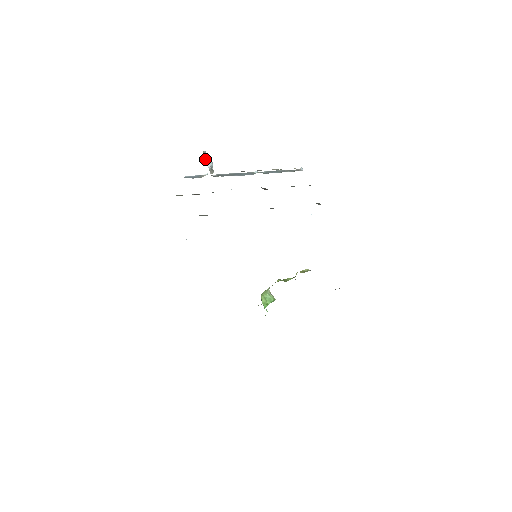
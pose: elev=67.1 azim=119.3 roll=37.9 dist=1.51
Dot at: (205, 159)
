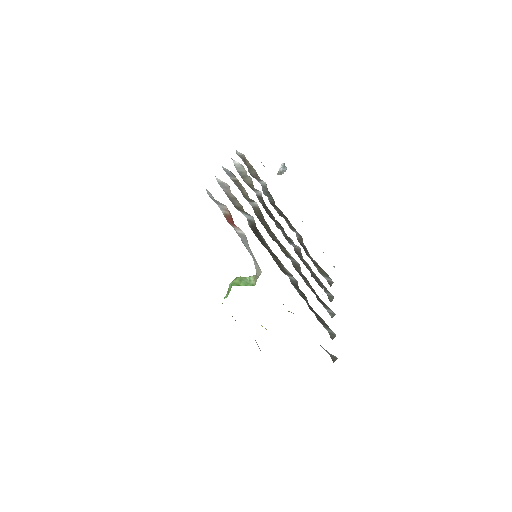
Dot at: (281, 165)
